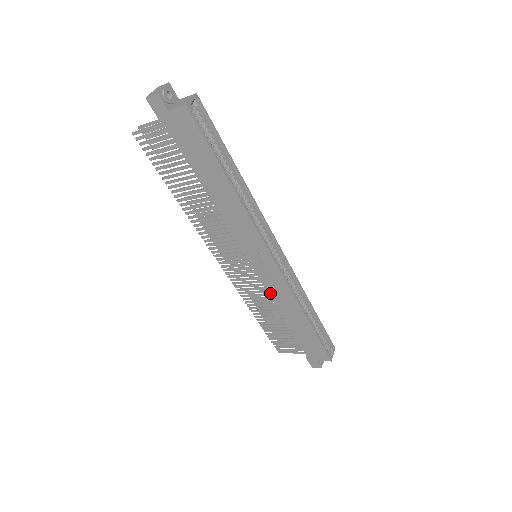
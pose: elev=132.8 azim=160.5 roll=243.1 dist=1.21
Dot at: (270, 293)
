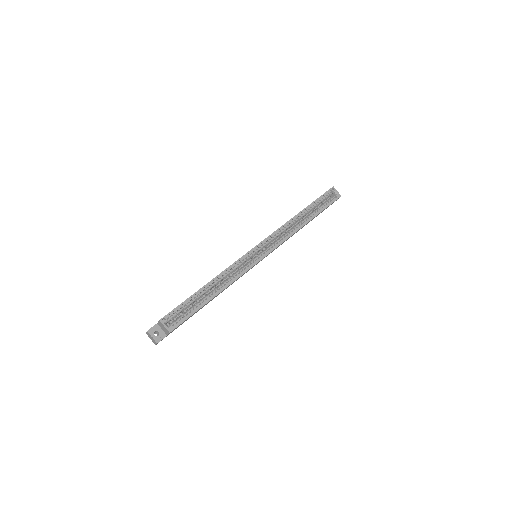
Dot at: (281, 244)
